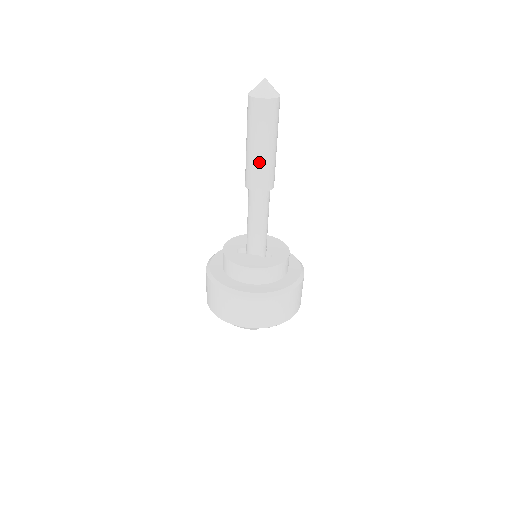
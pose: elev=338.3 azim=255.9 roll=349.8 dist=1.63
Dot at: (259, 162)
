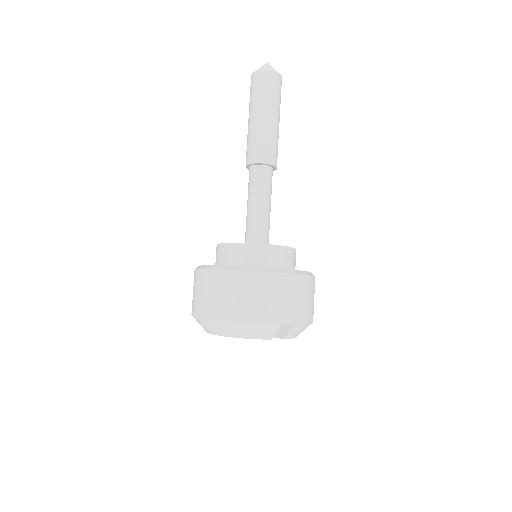
Dot at: (267, 131)
